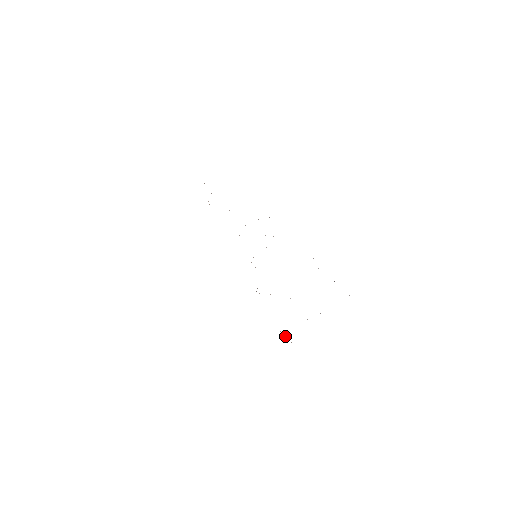
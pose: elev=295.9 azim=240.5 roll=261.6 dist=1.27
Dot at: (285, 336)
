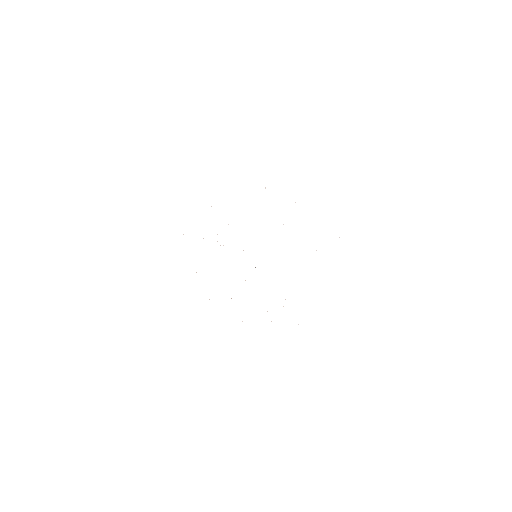
Dot at: occluded
